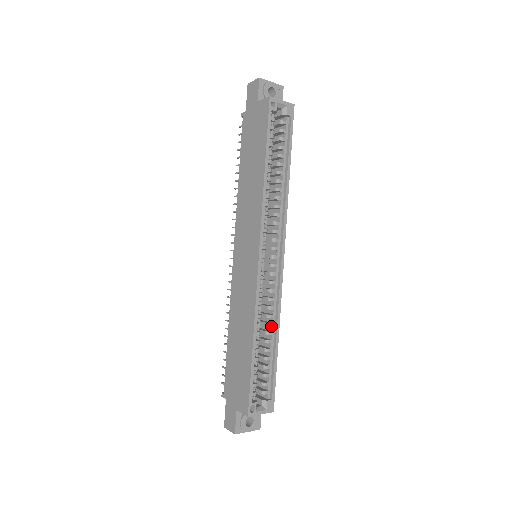
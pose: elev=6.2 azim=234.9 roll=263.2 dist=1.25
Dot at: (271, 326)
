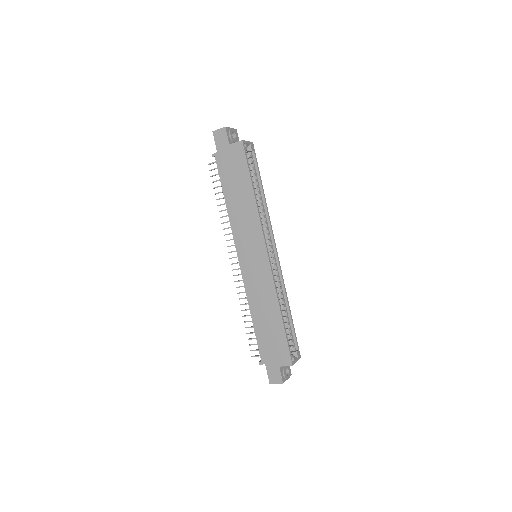
Dot at: (283, 301)
